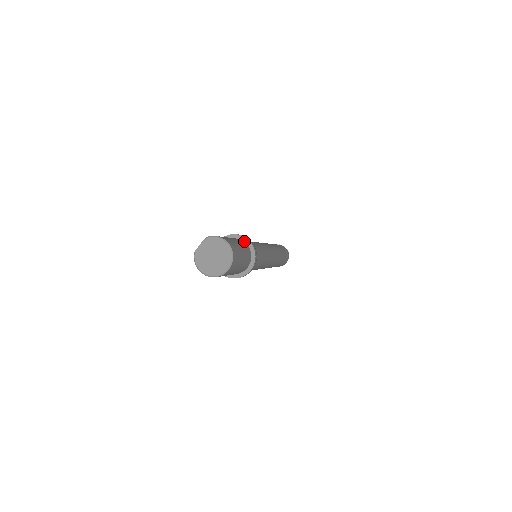
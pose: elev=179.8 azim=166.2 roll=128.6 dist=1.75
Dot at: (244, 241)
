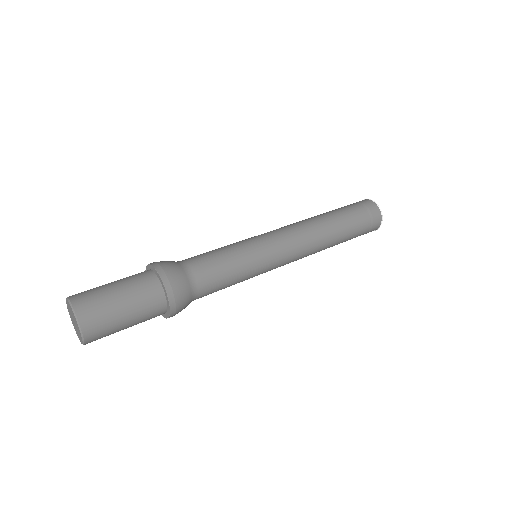
Dot at: (158, 277)
